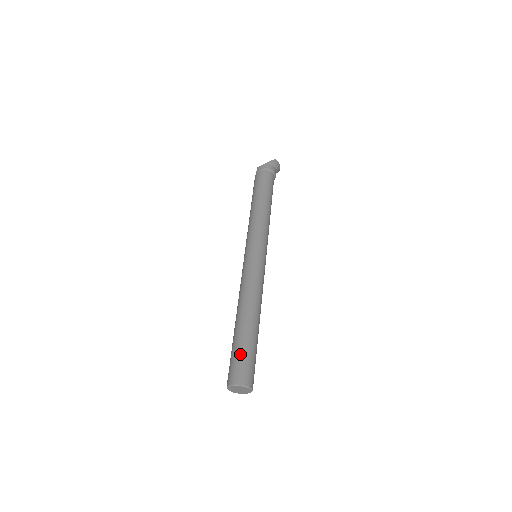
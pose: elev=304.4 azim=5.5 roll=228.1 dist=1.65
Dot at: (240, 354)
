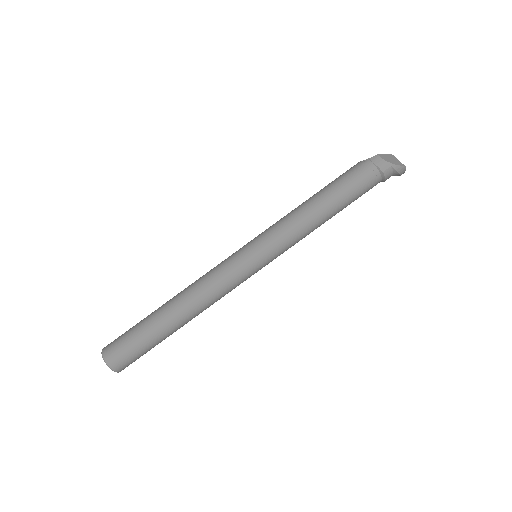
Dot at: (136, 343)
